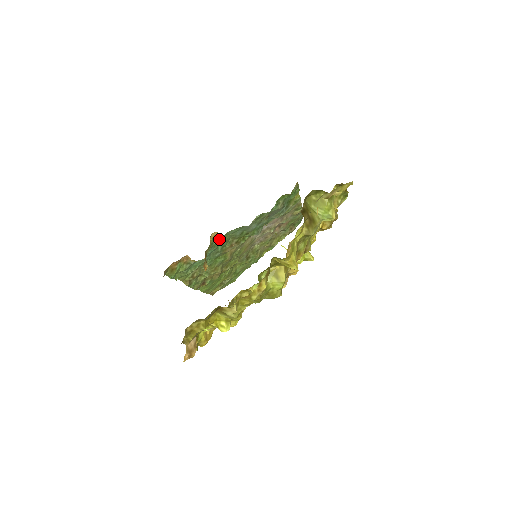
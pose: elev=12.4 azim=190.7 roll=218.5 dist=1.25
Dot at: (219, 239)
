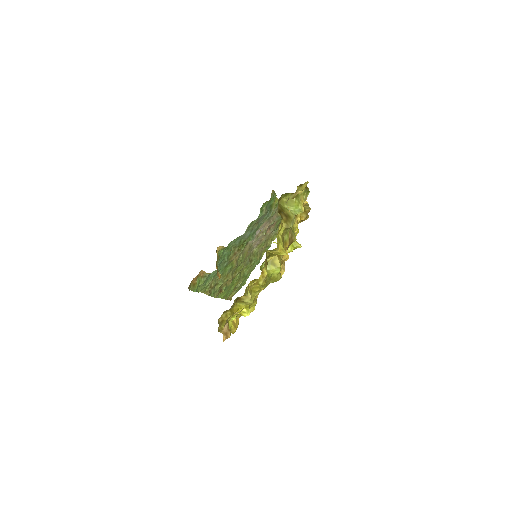
Dot at: (224, 251)
